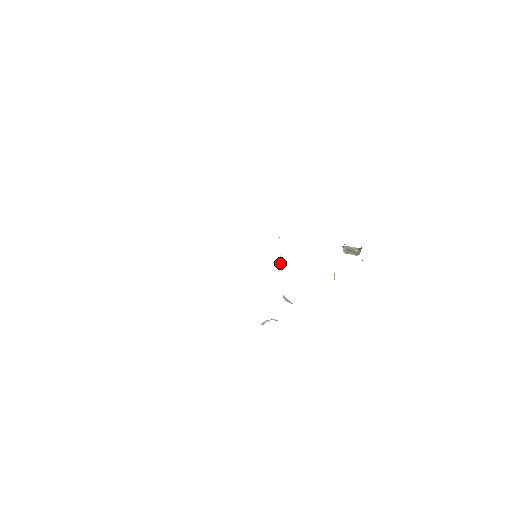
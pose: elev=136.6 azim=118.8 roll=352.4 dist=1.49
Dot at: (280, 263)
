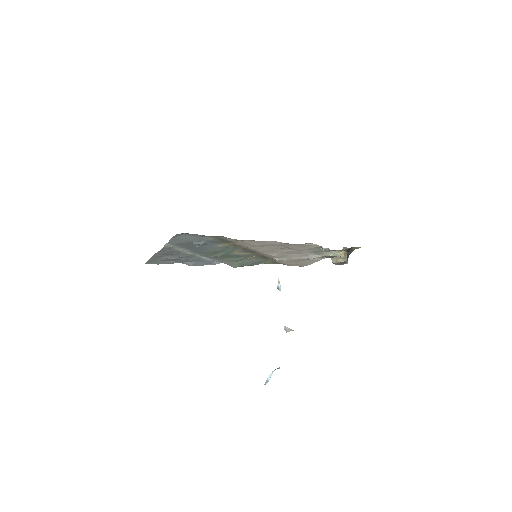
Dot at: (279, 287)
